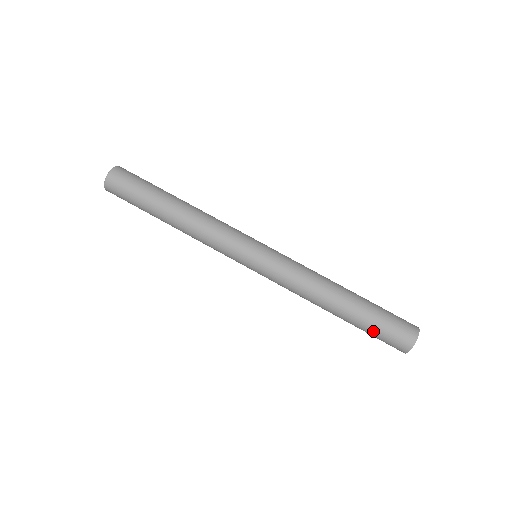
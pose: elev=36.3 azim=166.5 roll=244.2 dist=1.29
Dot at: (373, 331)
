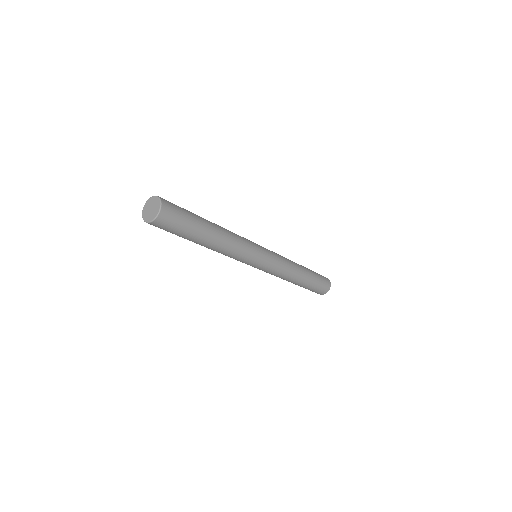
Dot at: (309, 289)
